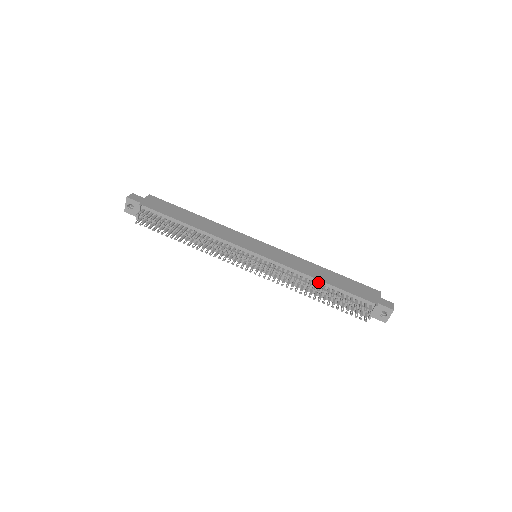
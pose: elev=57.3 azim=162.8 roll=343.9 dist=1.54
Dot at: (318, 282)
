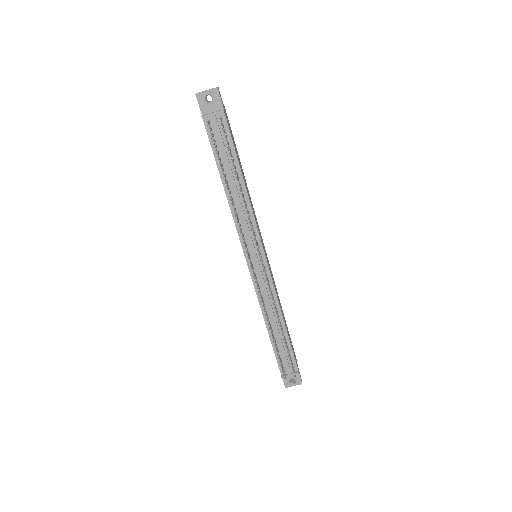
Dot at: (281, 322)
